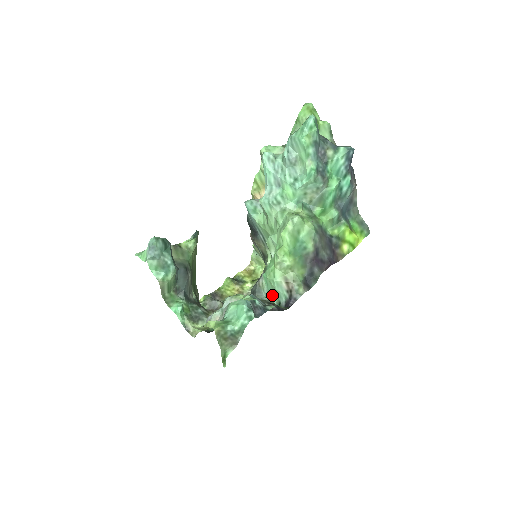
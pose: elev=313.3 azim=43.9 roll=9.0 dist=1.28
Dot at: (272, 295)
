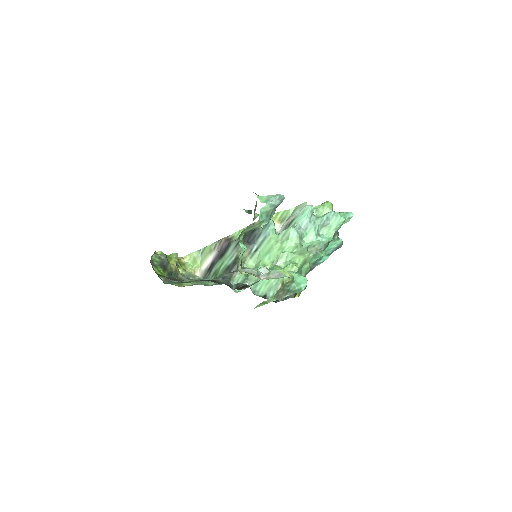
Dot at: (259, 287)
